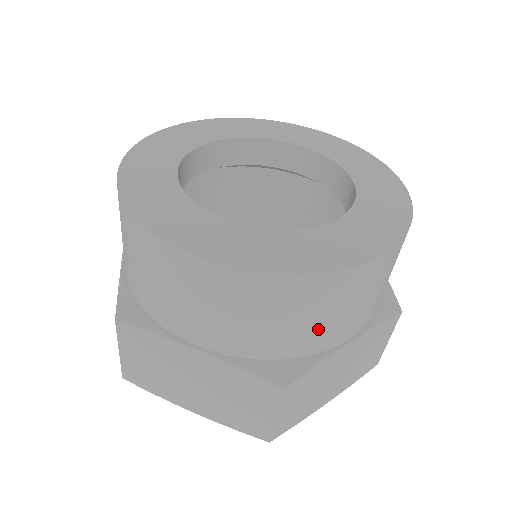
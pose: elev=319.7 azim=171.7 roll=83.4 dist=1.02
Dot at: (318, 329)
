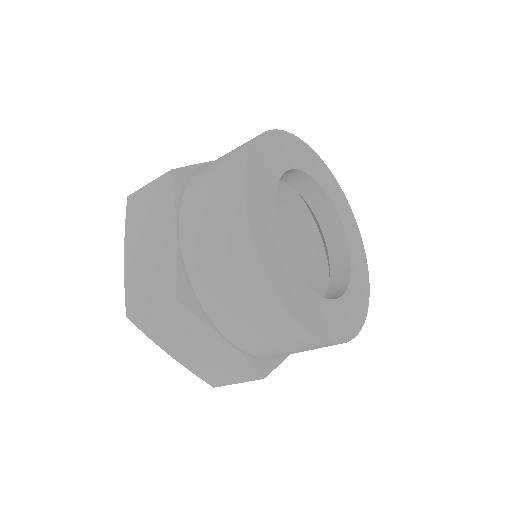
Dot at: occluded
